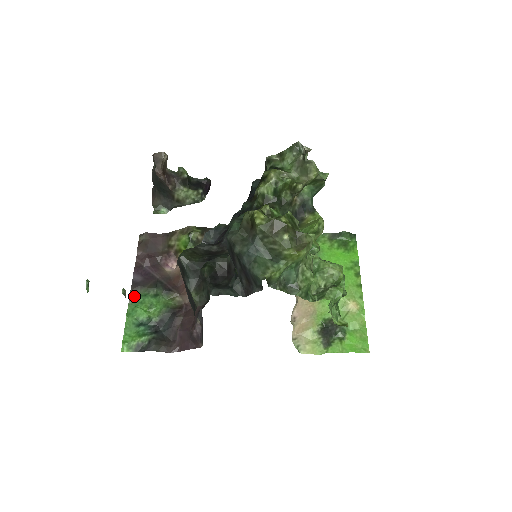
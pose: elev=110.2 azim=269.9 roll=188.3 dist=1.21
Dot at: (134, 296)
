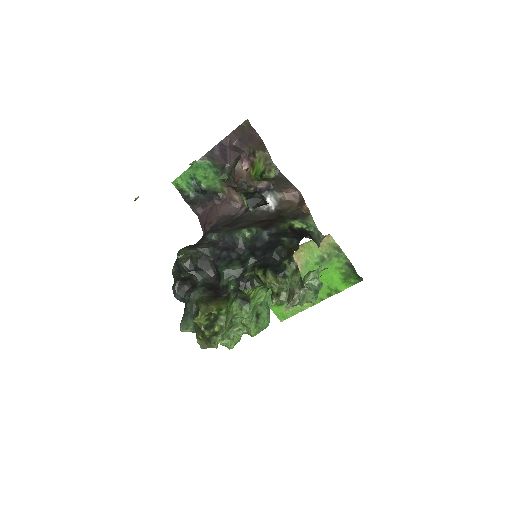
Dot at: (204, 160)
